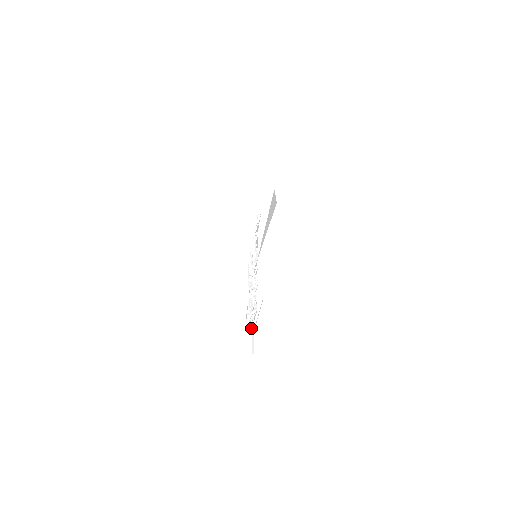
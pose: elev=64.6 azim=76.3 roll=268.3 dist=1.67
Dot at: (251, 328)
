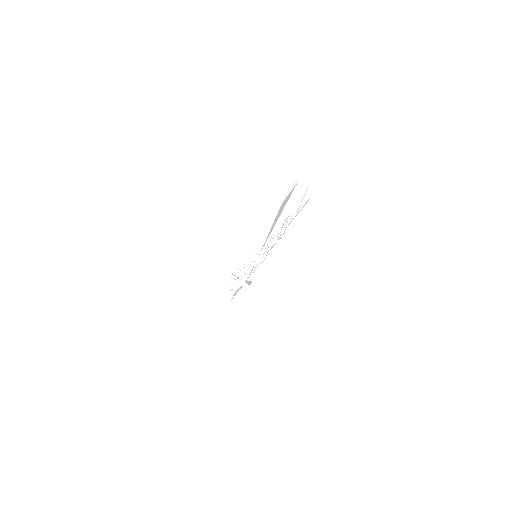
Dot at: occluded
